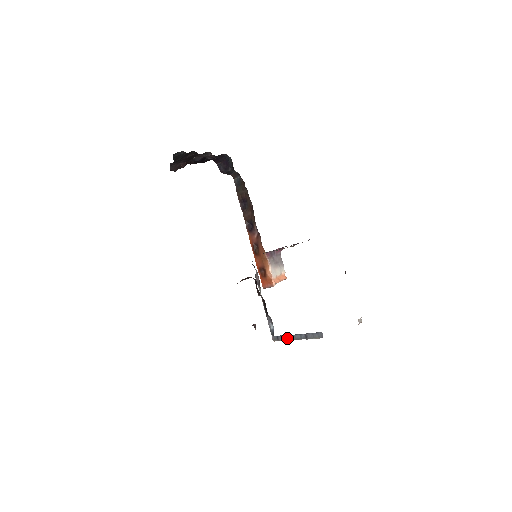
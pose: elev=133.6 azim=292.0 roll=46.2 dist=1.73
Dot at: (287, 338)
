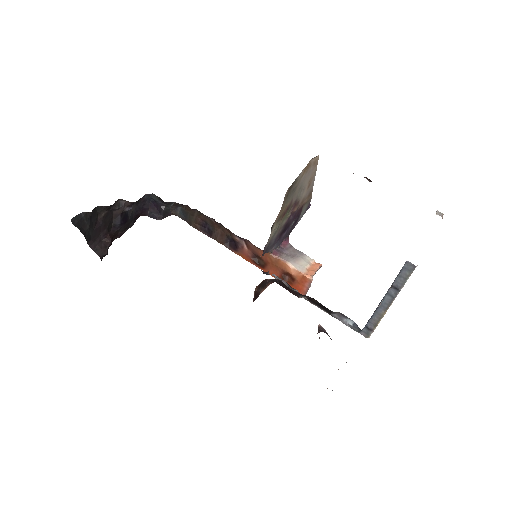
Dot at: (378, 316)
